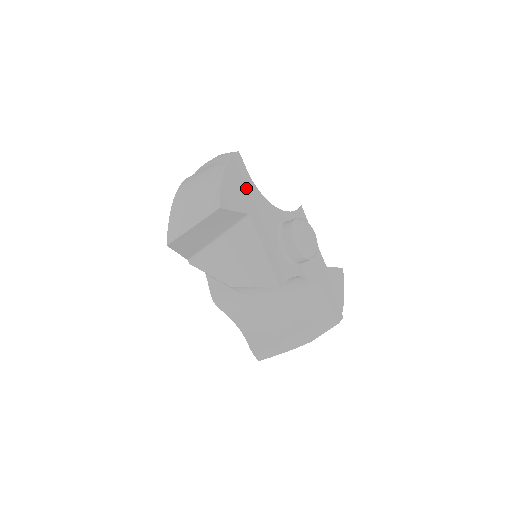
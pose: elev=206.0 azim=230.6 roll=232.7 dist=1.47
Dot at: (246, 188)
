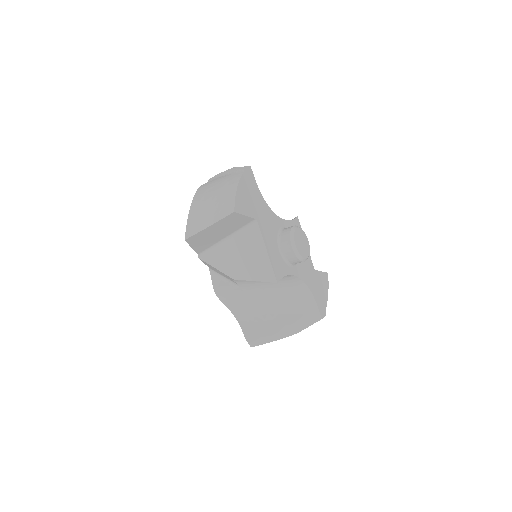
Dot at: (255, 197)
